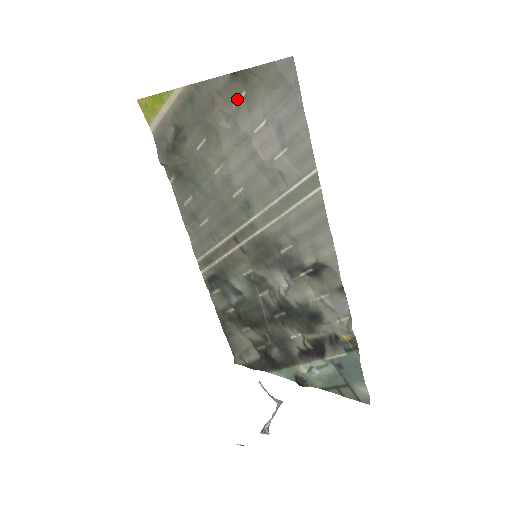
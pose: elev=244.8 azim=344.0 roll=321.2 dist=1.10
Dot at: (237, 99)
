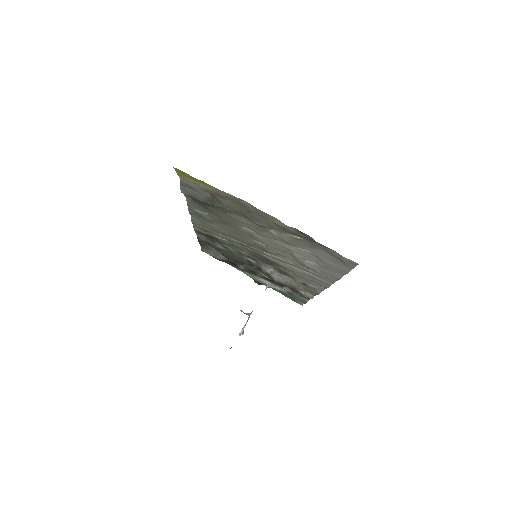
Dot at: (293, 235)
